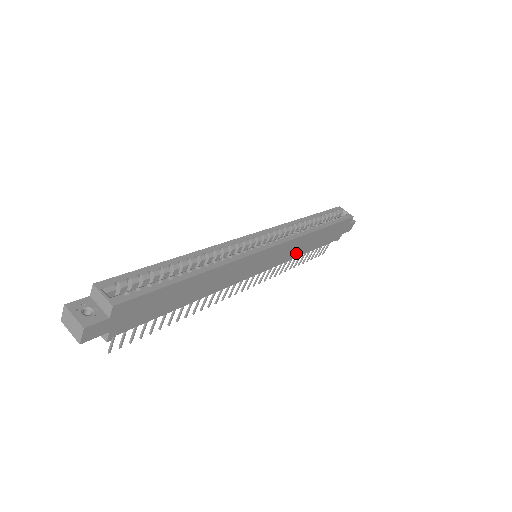
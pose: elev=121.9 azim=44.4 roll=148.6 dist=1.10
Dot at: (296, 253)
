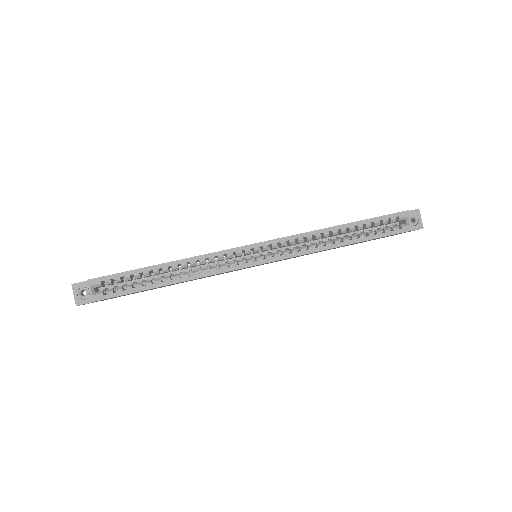
Dot at: (312, 253)
